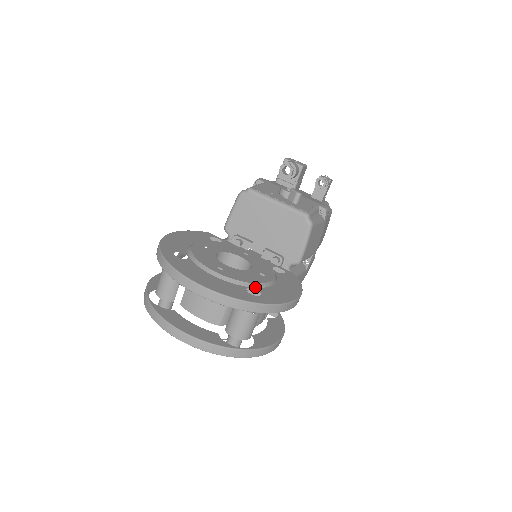
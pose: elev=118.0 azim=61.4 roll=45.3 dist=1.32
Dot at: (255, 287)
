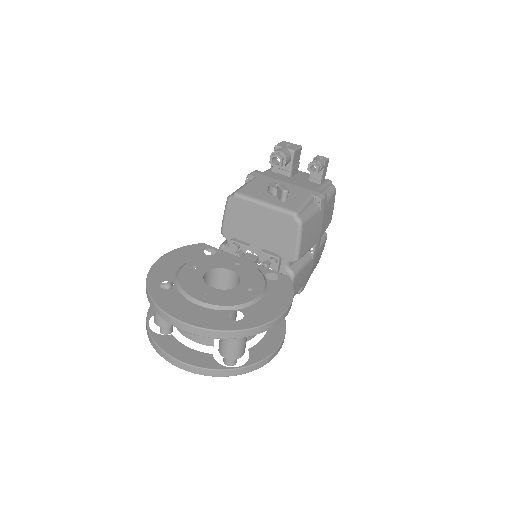
Dot at: (239, 309)
